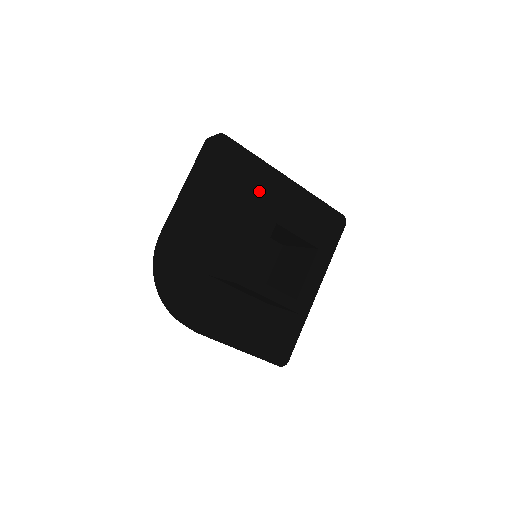
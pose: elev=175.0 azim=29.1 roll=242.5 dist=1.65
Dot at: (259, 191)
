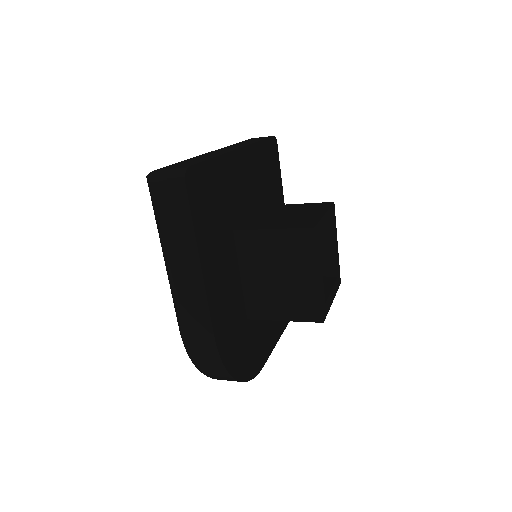
Dot at: (233, 193)
